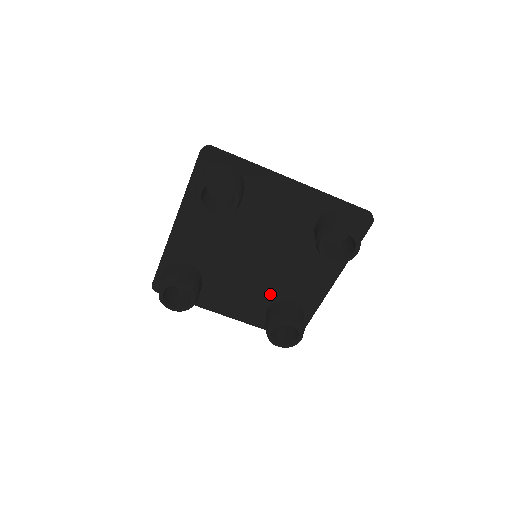
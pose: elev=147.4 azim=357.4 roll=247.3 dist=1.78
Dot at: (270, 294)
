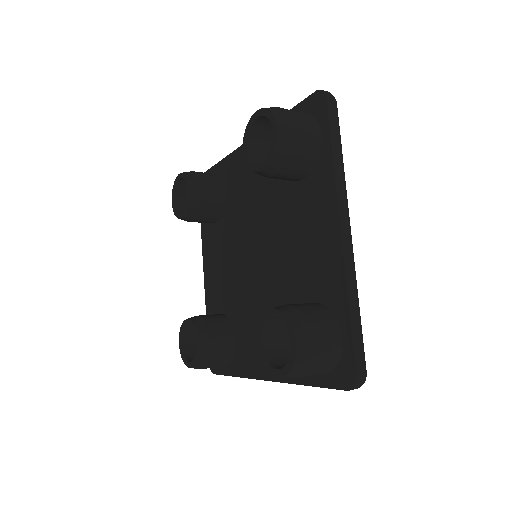
Dot at: (234, 305)
